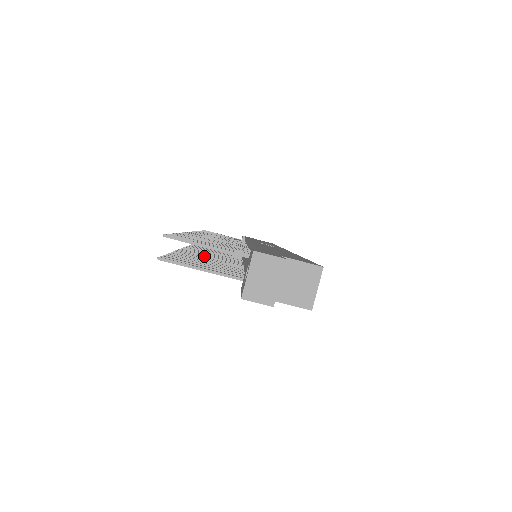
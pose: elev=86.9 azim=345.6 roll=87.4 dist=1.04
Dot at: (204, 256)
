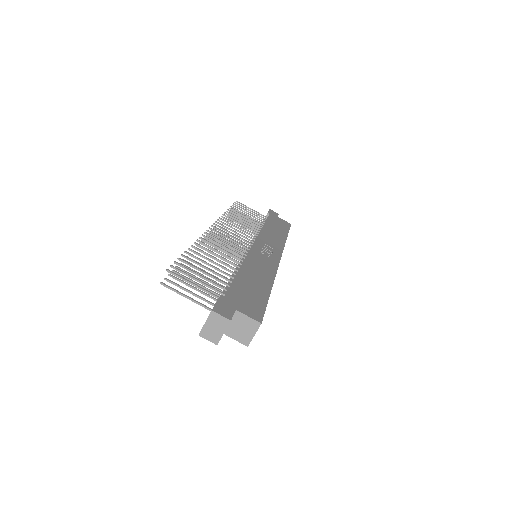
Dot at: occluded
